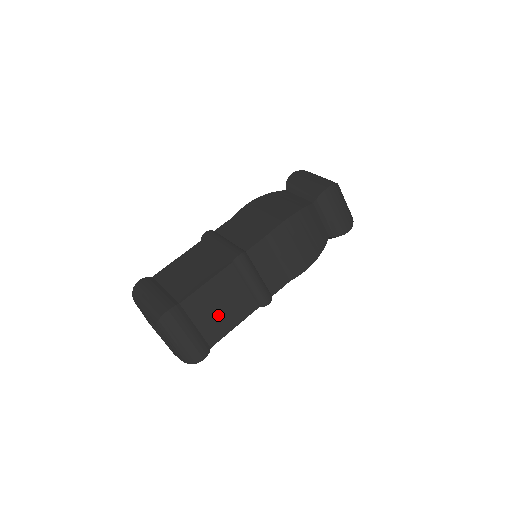
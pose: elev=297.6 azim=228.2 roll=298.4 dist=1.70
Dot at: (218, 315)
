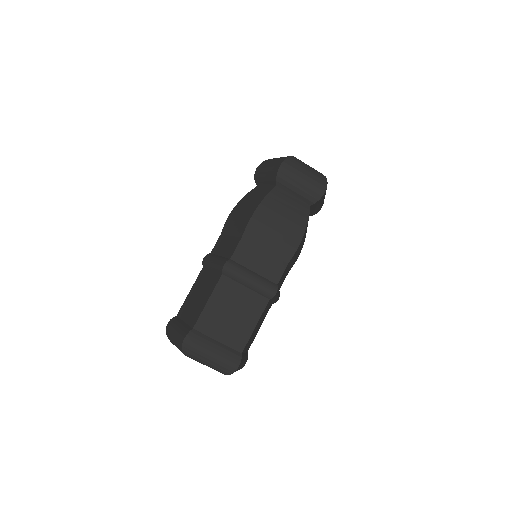
Dot at: (233, 323)
